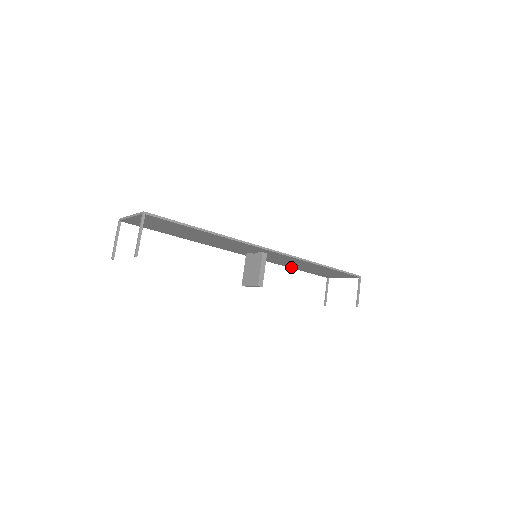
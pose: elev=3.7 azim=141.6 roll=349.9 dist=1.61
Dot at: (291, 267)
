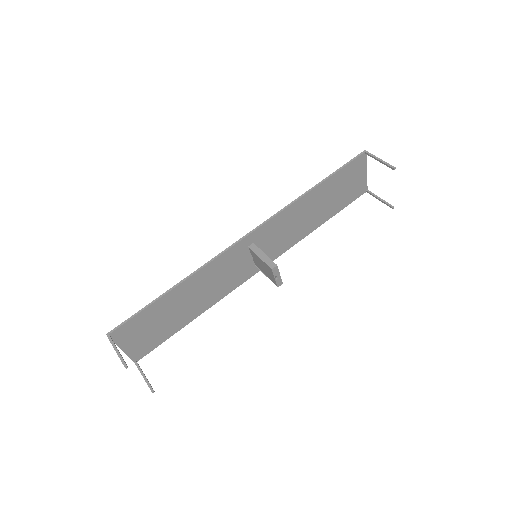
Dot at: (316, 226)
